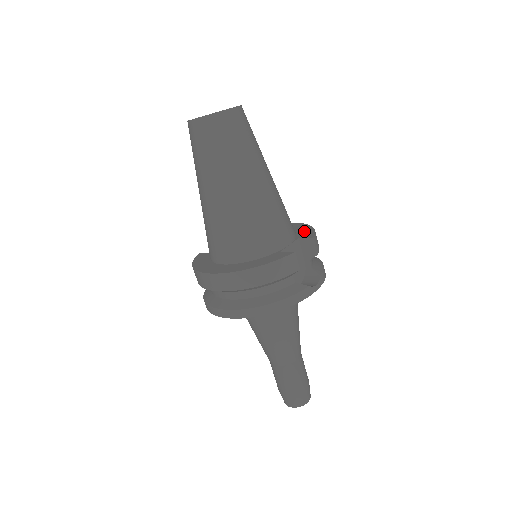
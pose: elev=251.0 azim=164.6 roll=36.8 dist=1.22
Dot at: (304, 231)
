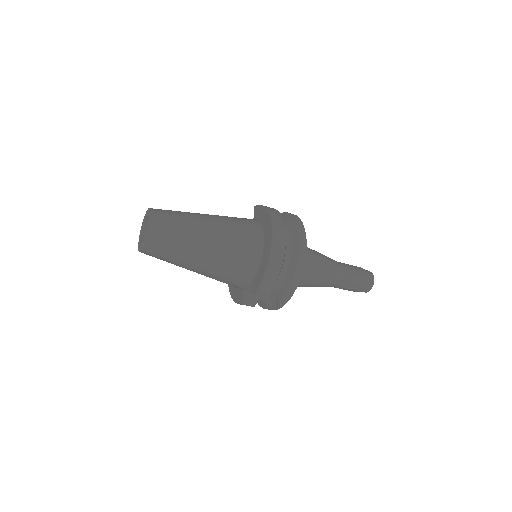
Dot at: (260, 274)
